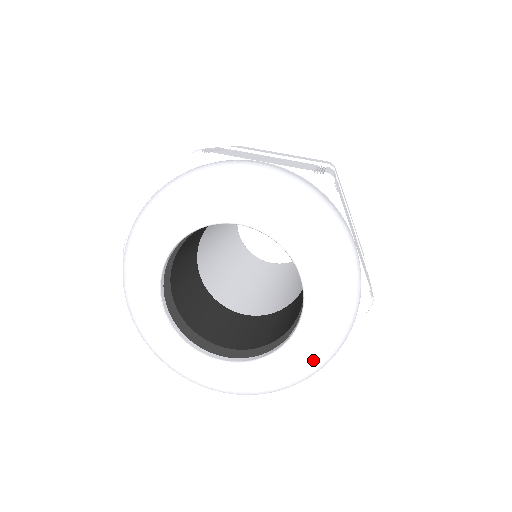
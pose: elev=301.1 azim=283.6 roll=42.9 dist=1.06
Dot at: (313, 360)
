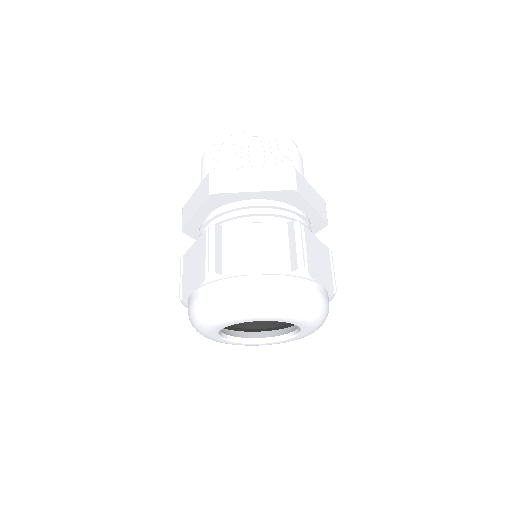
Dot at: occluded
